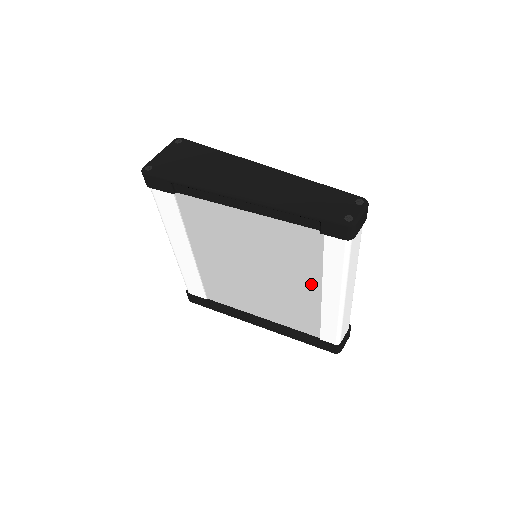
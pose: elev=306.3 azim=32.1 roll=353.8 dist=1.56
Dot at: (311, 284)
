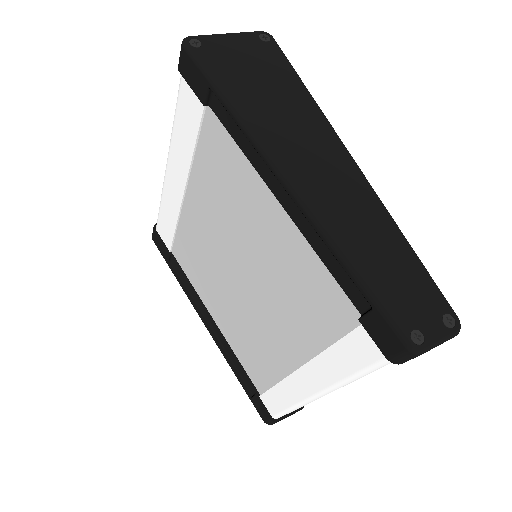
Dot at: (295, 348)
